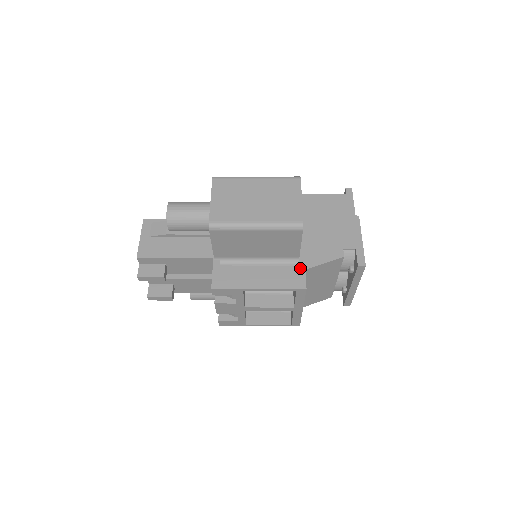
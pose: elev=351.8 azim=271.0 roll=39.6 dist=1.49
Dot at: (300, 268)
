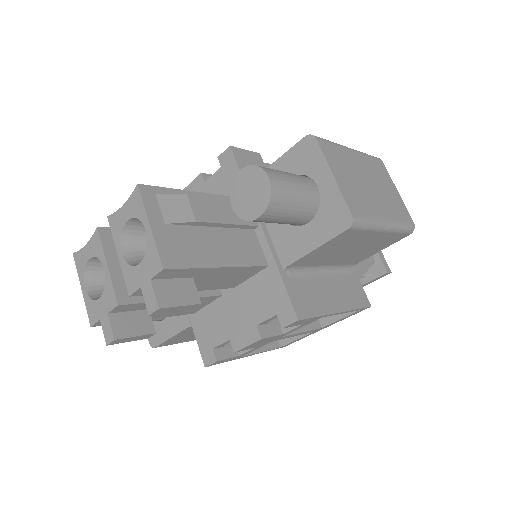
Dot at: (355, 278)
